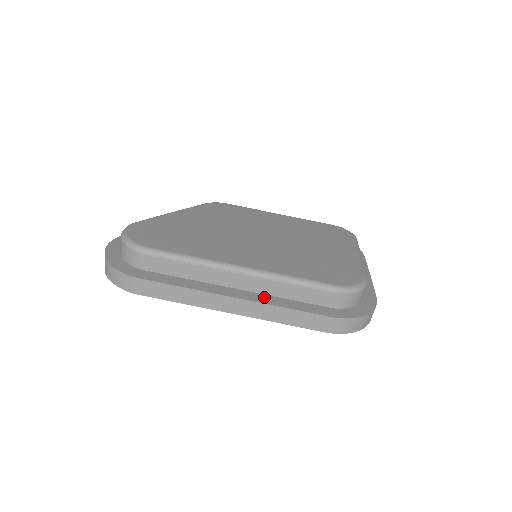
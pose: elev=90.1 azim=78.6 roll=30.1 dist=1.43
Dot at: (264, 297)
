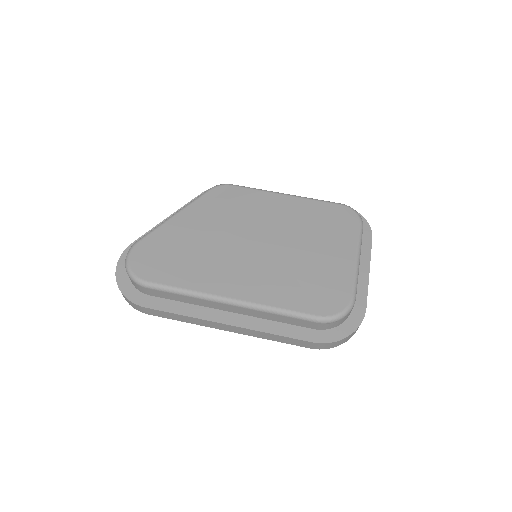
Dot at: (254, 321)
